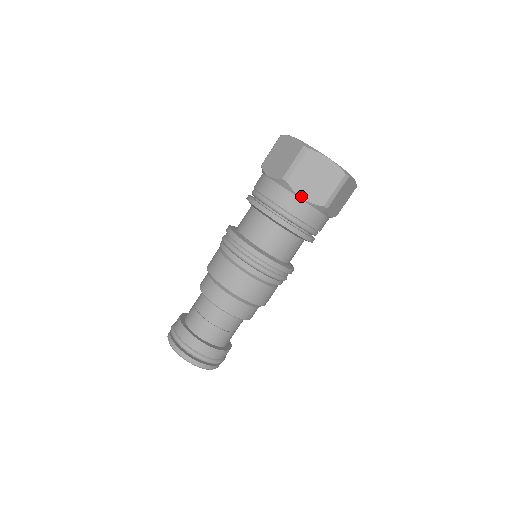
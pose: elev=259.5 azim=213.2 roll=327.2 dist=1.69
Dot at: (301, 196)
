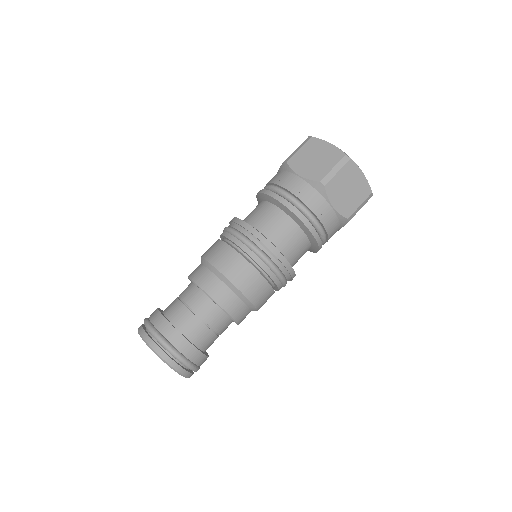
Dot at: (298, 173)
